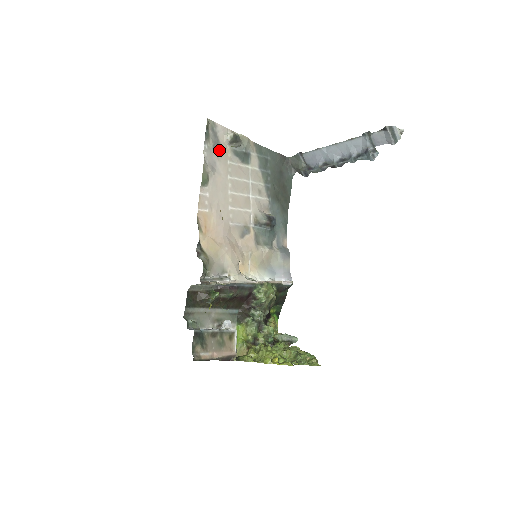
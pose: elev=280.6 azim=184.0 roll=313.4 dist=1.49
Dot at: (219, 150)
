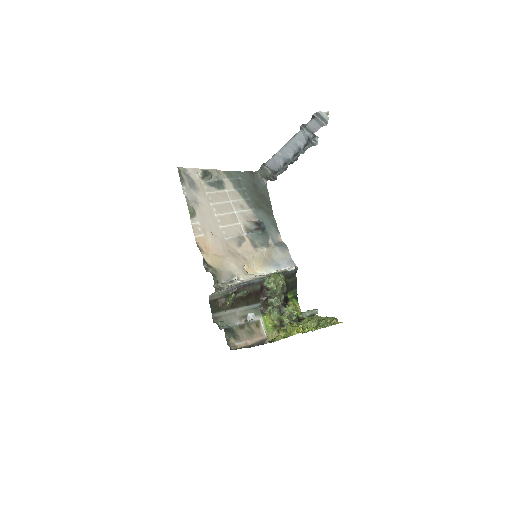
Dot at: (196, 187)
